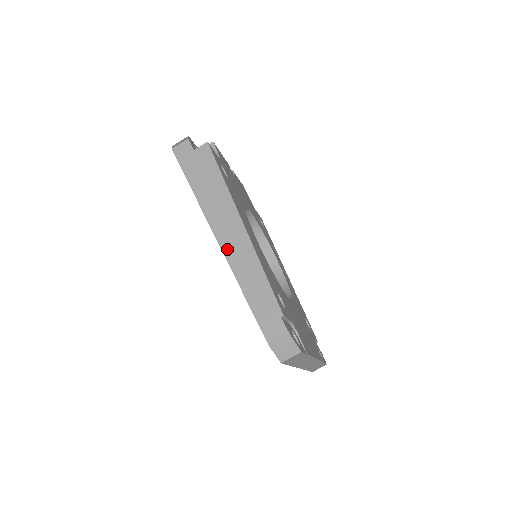
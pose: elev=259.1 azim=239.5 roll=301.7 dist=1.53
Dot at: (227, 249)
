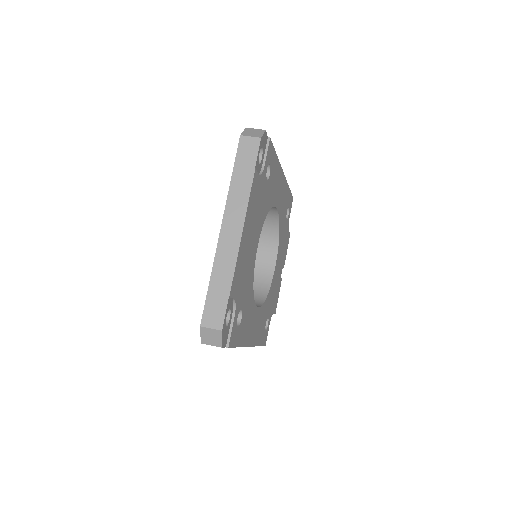
Dot at: occluded
